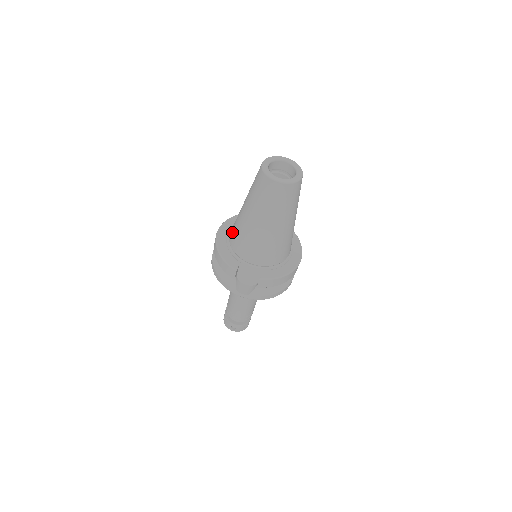
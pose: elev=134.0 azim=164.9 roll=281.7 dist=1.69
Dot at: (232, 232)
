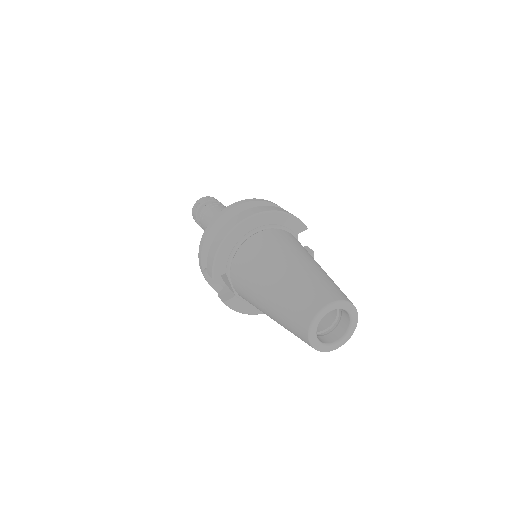
Dot at: (251, 248)
